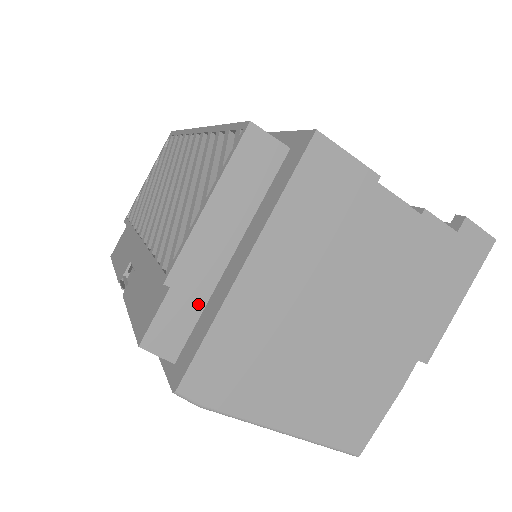
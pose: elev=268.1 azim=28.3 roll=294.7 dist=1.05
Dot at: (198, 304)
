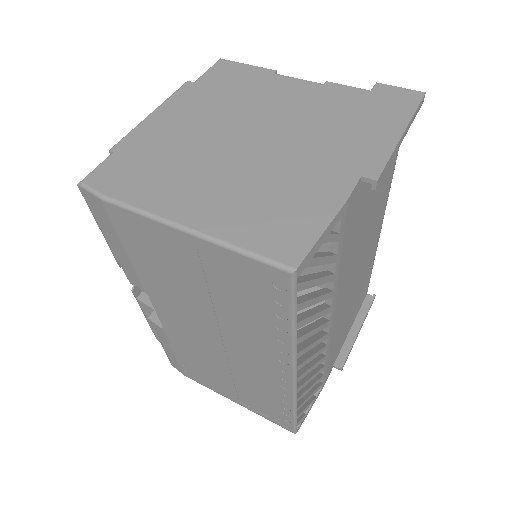
Dot at: occluded
